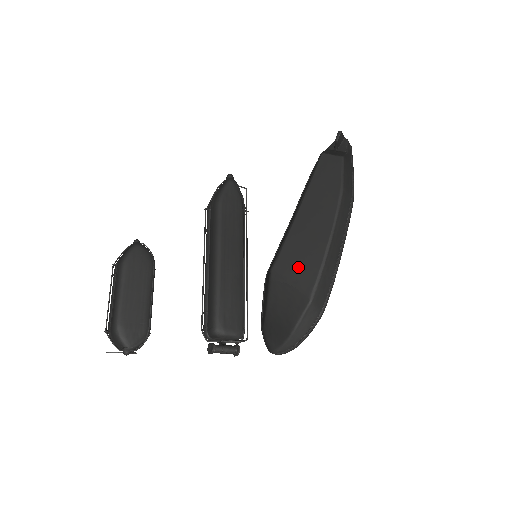
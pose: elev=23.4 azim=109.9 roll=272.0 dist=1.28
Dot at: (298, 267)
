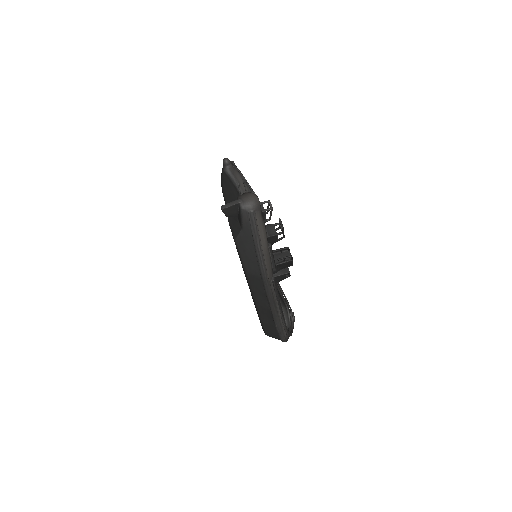
Dot at: occluded
